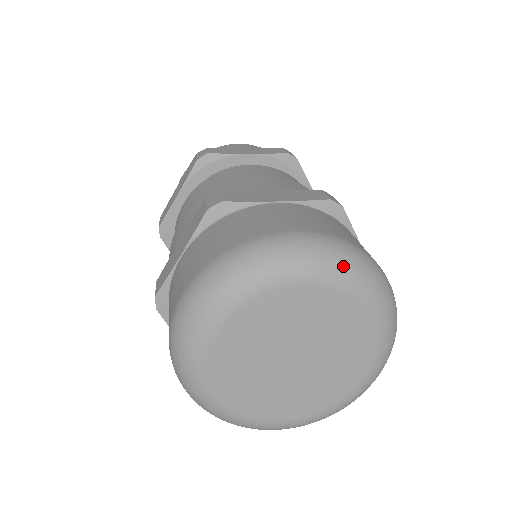
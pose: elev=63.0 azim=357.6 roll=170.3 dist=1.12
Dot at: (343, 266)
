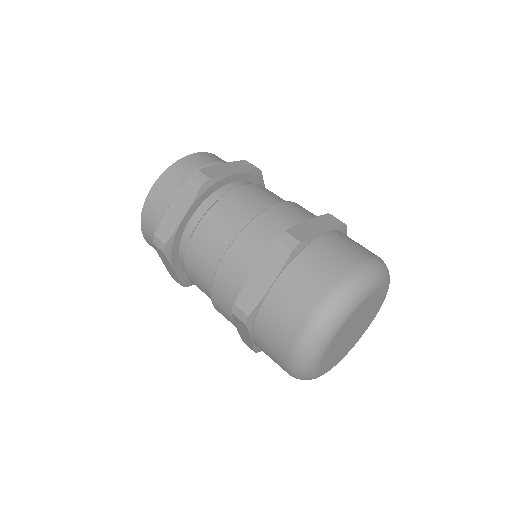
Dot at: (348, 305)
